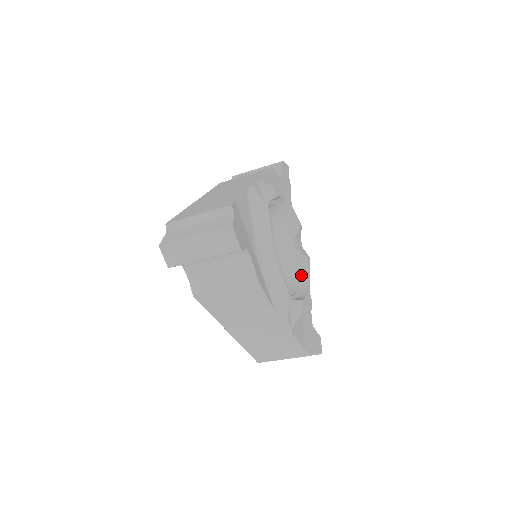
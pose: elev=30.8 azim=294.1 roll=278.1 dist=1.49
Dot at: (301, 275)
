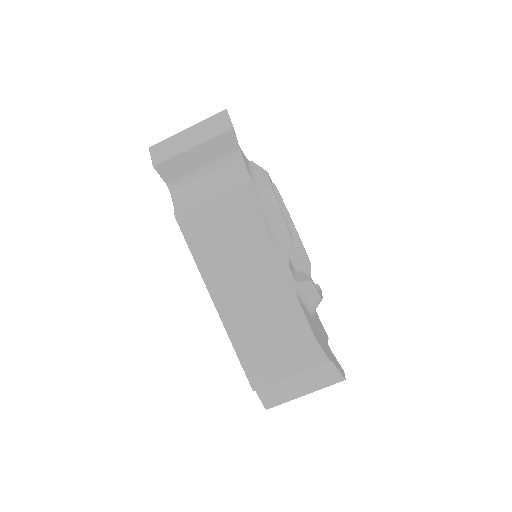
Dot at: occluded
